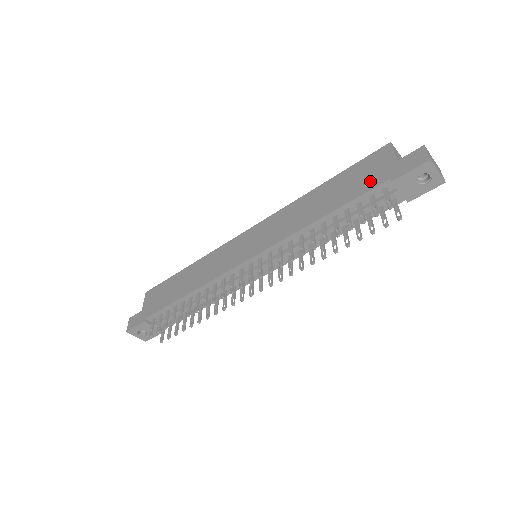
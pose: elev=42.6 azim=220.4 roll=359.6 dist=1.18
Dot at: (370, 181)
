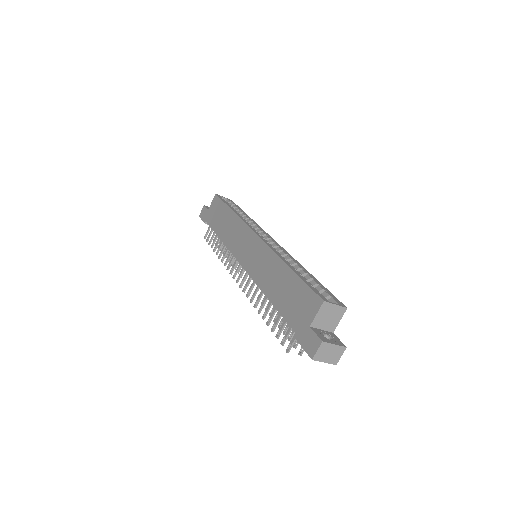
Dot at: (294, 317)
